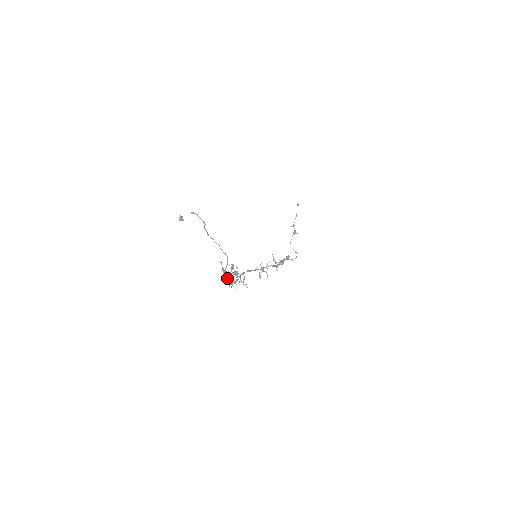
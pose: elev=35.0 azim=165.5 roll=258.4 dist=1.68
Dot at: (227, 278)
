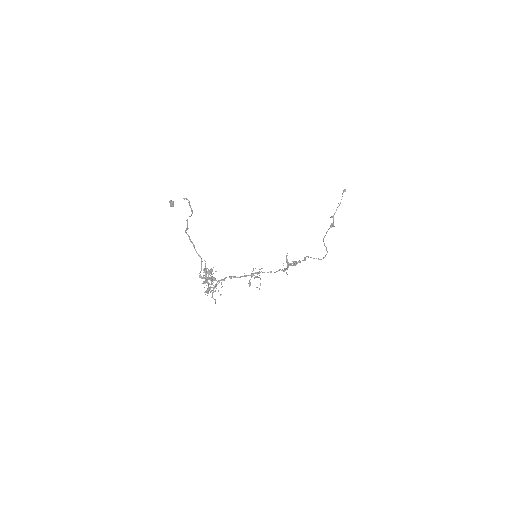
Dot at: occluded
